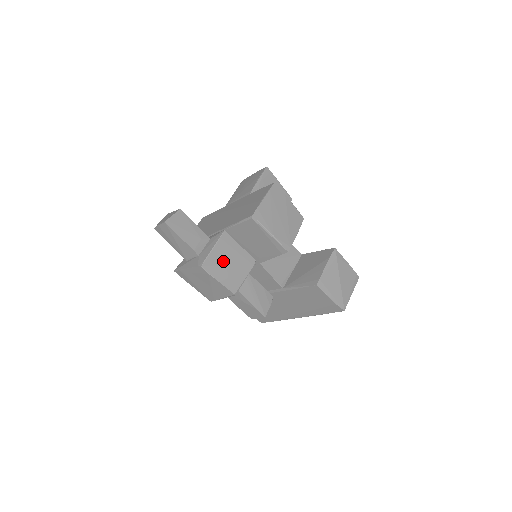
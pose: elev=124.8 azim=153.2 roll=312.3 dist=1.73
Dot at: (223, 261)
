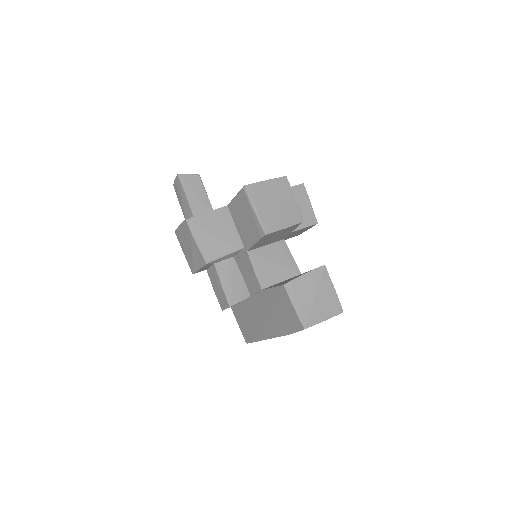
Dot at: (210, 228)
